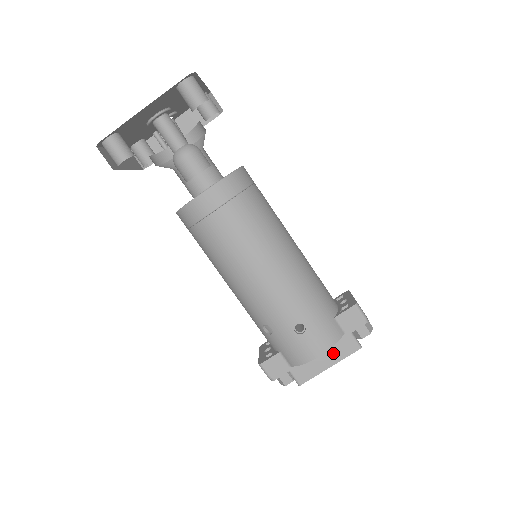
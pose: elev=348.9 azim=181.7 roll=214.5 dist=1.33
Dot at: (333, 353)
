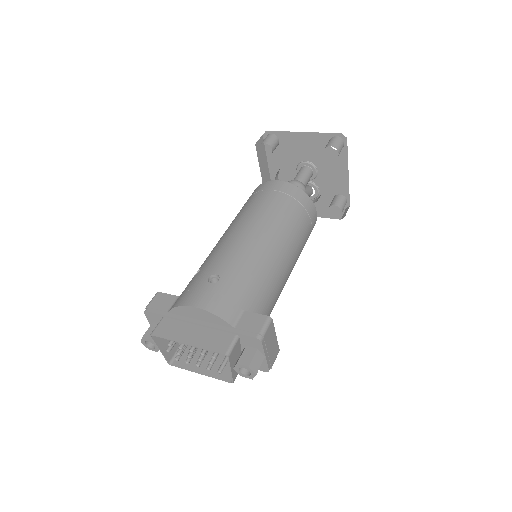
Dot at: (205, 336)
